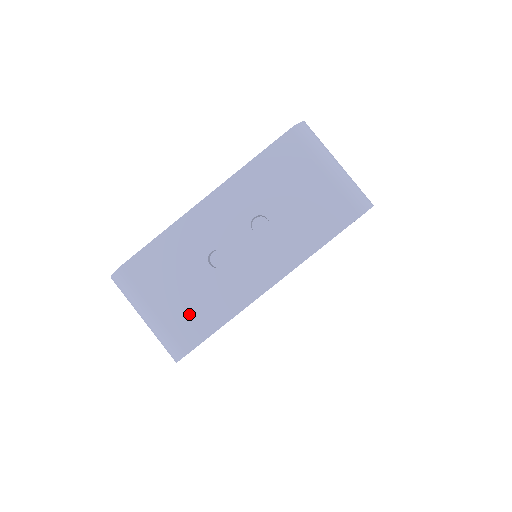
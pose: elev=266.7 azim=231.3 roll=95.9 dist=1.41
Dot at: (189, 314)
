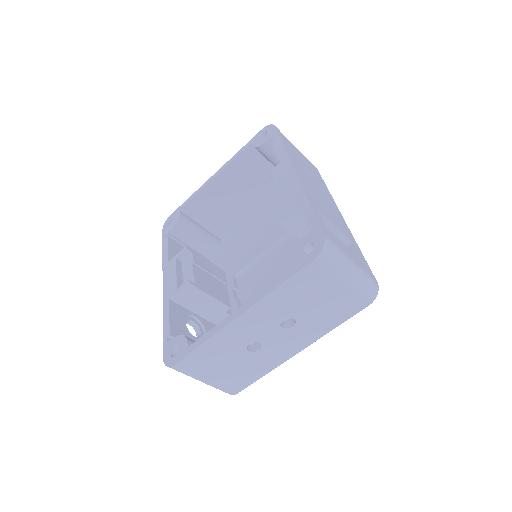
Dot at: (236, 377)
